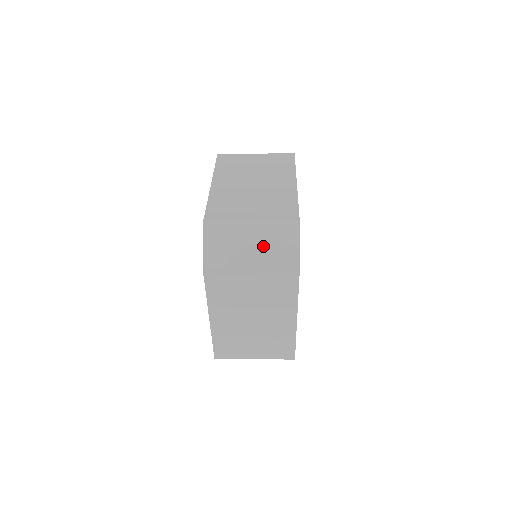
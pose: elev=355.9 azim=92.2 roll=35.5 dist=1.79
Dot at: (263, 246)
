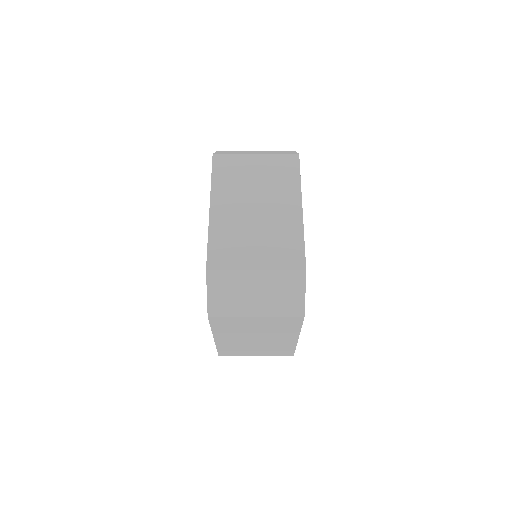
Dot at: (268, 296)
